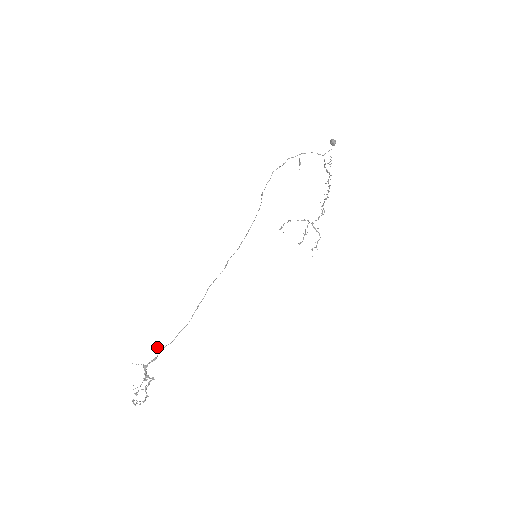
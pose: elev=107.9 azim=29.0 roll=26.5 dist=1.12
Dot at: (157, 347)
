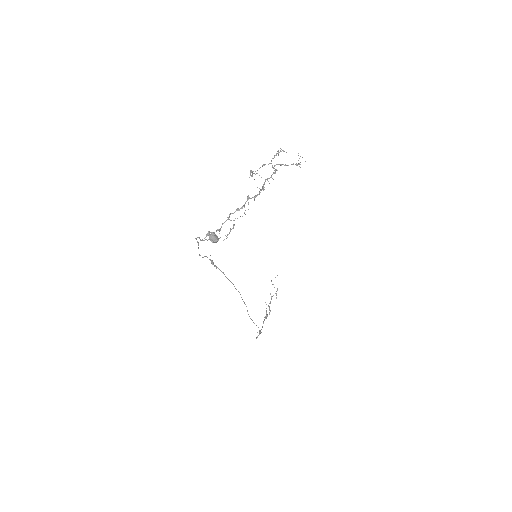
Dot at: (256, 337)
